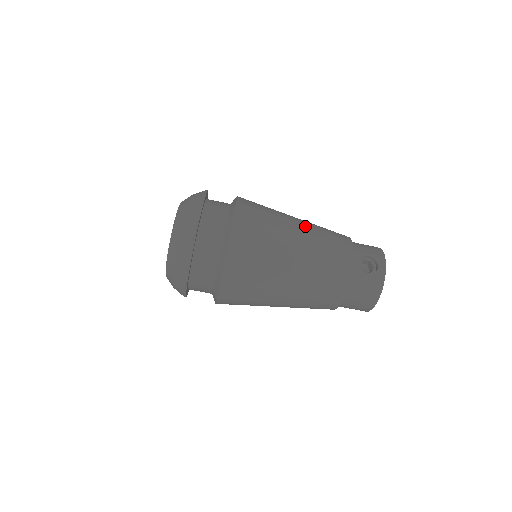
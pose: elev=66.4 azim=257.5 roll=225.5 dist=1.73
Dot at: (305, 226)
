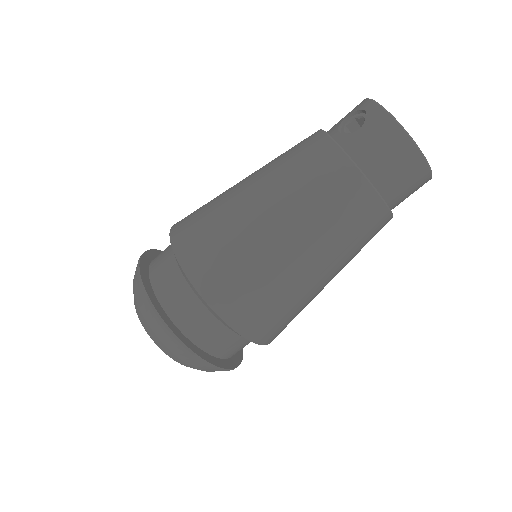
Dot at: occluded
